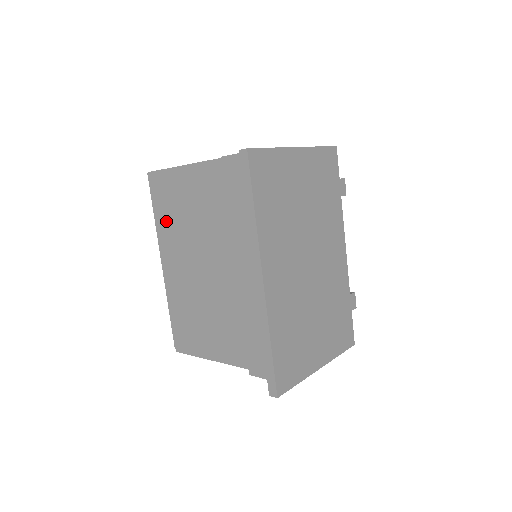
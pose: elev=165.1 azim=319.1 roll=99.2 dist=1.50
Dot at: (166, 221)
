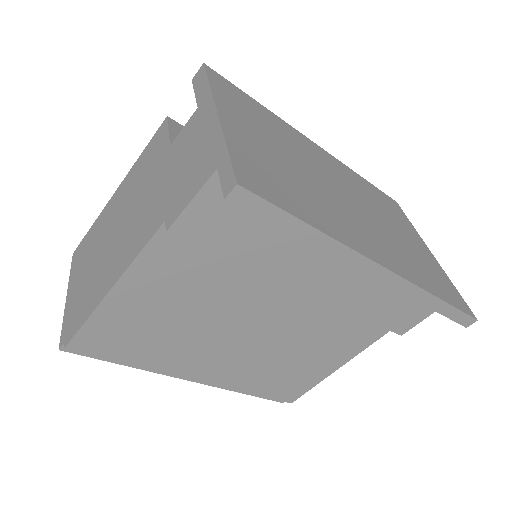
Dot at: (153, 354)
